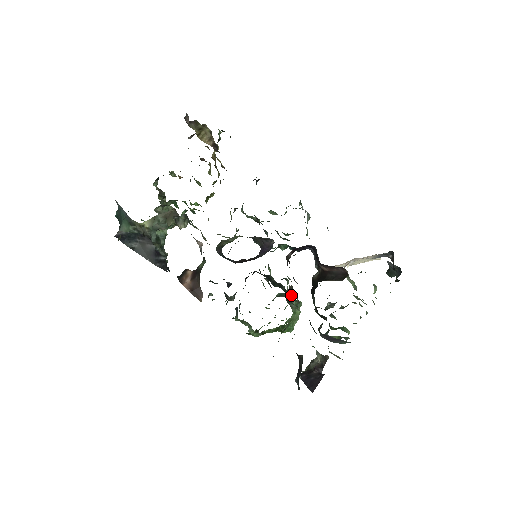
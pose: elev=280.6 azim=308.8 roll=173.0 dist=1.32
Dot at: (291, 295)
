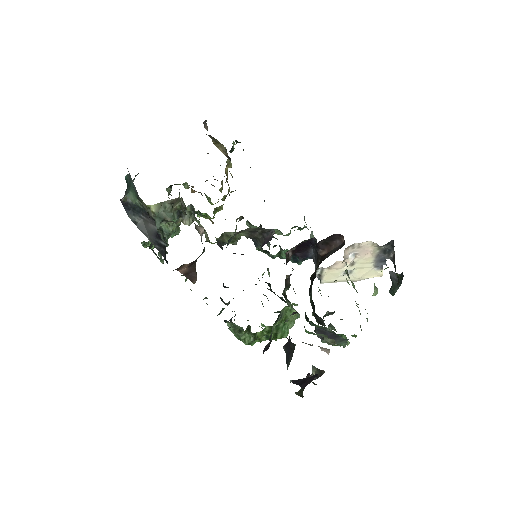
Dot at: occluded
